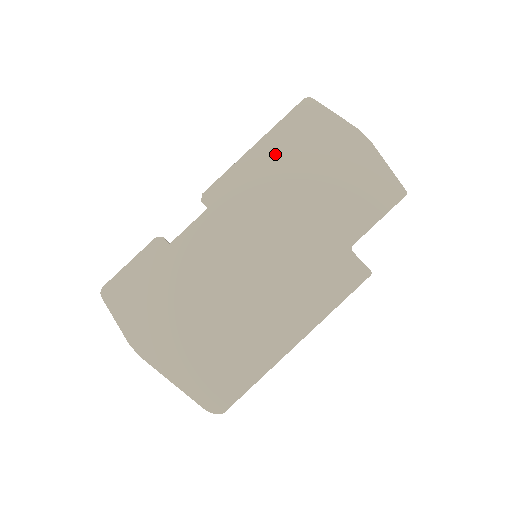
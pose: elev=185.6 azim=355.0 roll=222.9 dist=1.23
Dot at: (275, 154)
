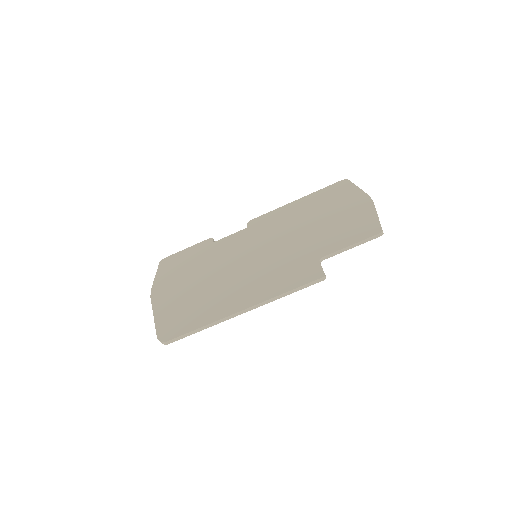
Dot at: (306, 205)
